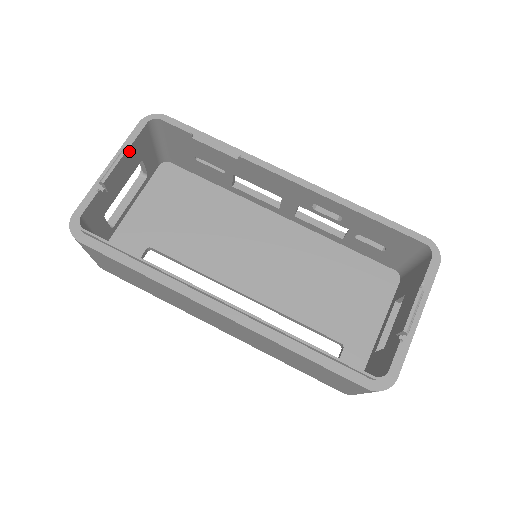
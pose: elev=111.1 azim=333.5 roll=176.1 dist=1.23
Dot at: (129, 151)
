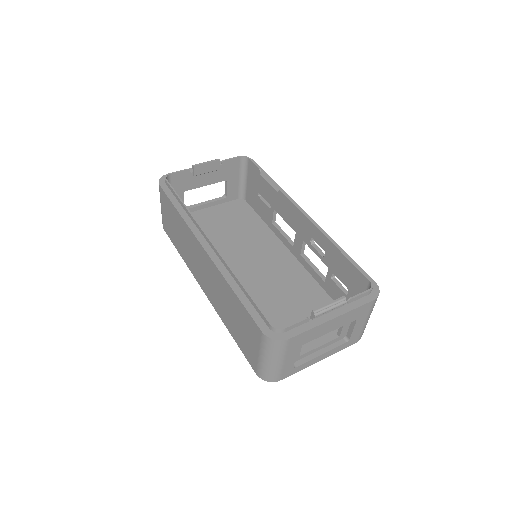
Dot at: occluded
